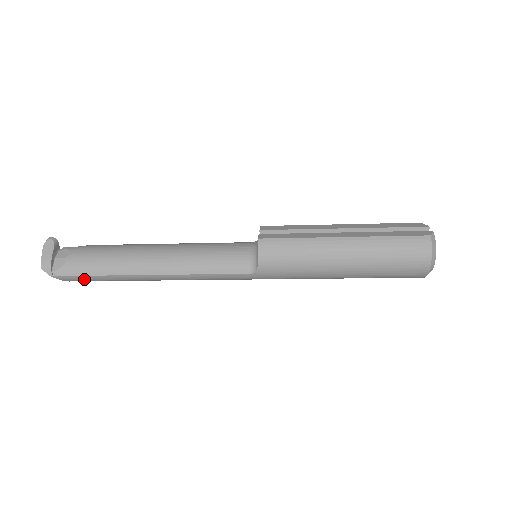
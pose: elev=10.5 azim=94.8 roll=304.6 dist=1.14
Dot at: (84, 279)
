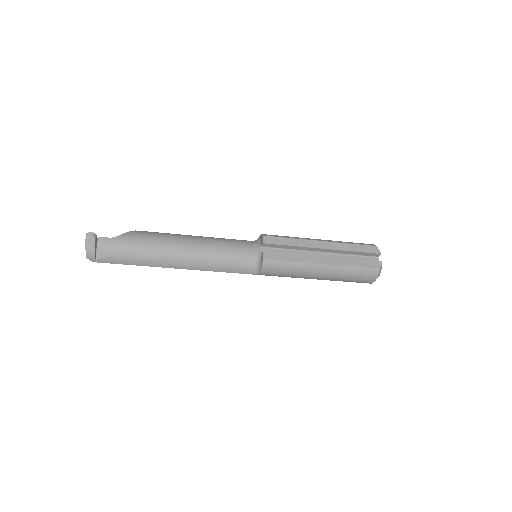
Dot at: occluded
